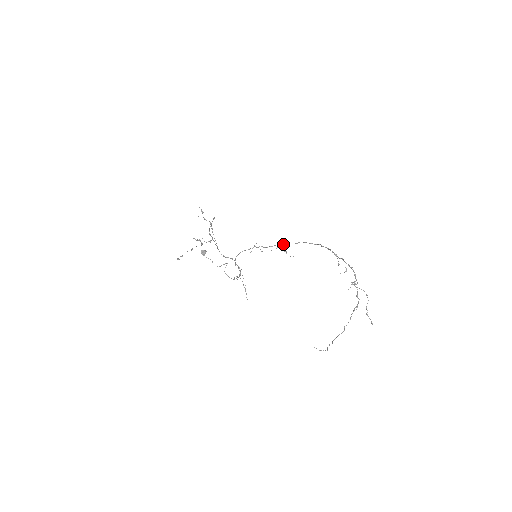
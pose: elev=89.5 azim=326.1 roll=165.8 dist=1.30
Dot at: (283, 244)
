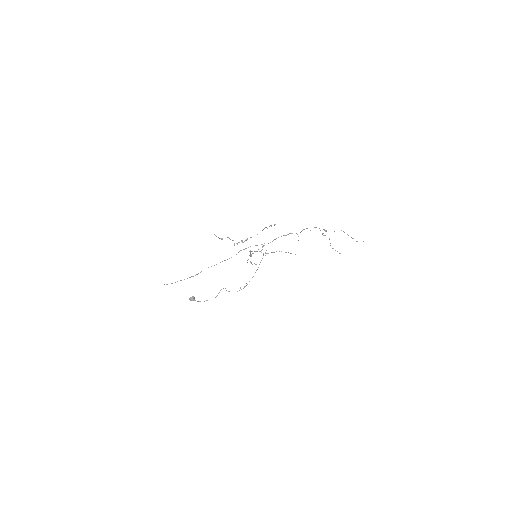
Dot at: occluded
